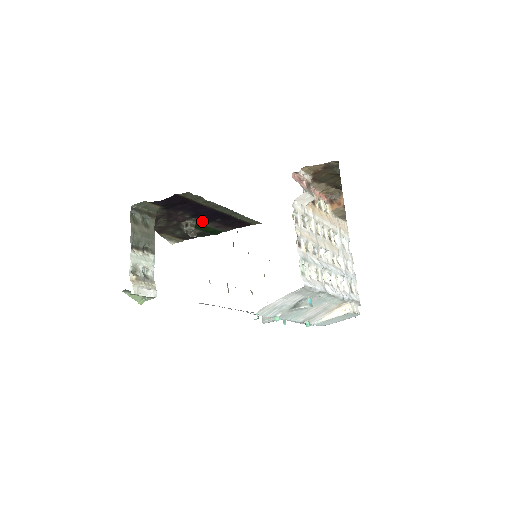
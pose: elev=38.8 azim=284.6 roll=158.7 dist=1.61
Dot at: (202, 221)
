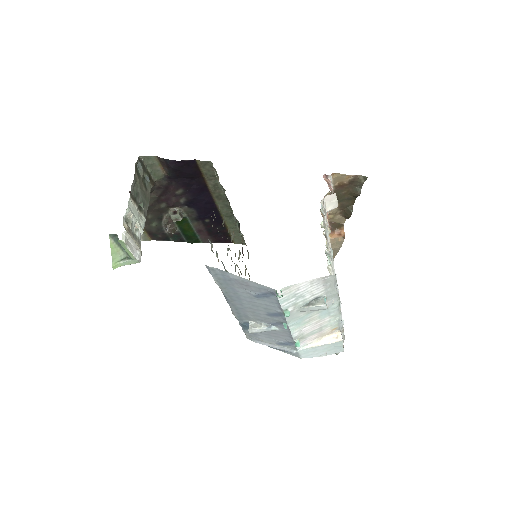
Dot at: (191, 215)
